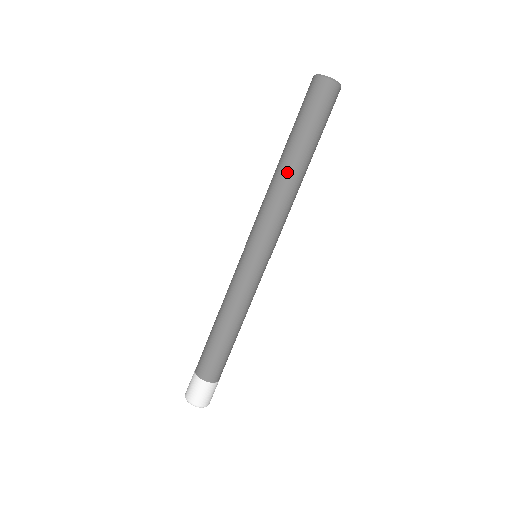
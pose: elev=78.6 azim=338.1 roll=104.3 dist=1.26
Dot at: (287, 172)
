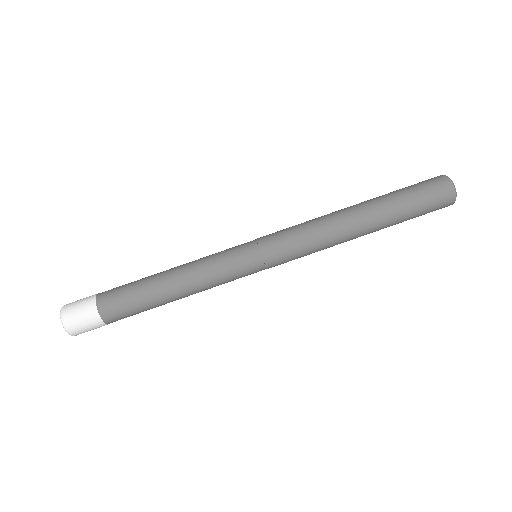
Dot at: (349, 210)
